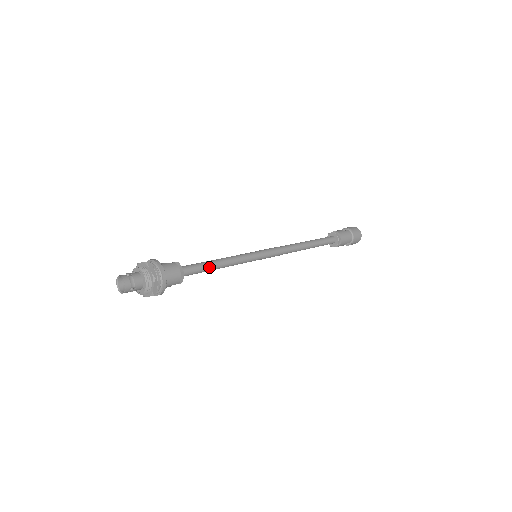
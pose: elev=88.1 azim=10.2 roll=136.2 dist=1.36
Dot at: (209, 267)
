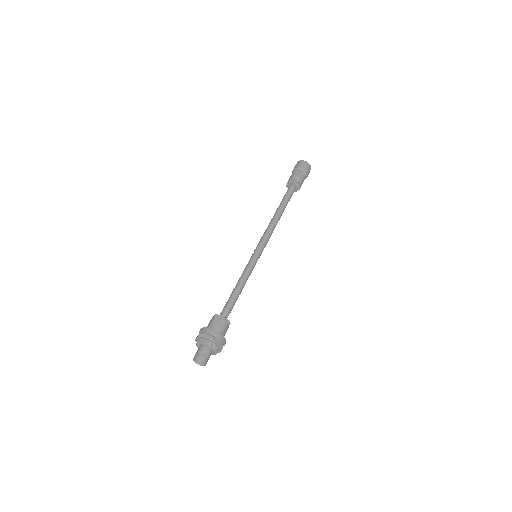
Dot at: occluded
